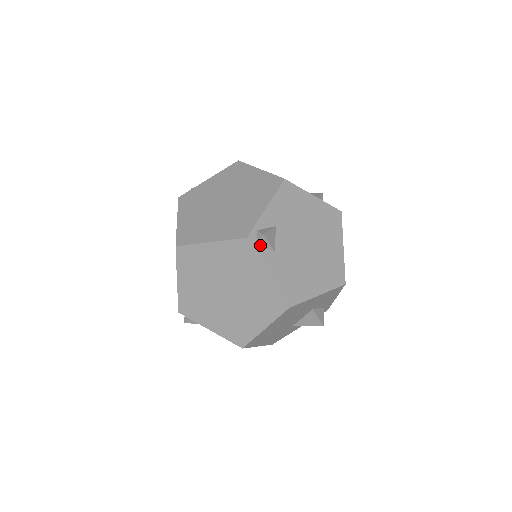
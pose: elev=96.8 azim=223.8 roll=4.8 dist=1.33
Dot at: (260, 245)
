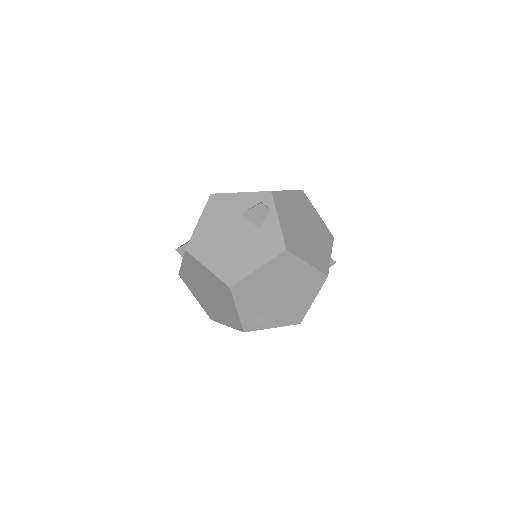
Dot at: occluded
